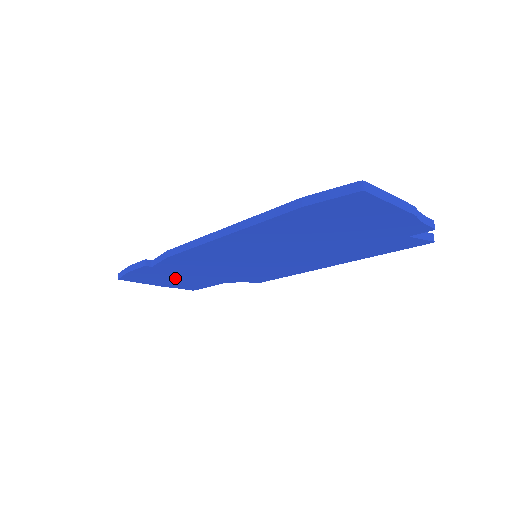
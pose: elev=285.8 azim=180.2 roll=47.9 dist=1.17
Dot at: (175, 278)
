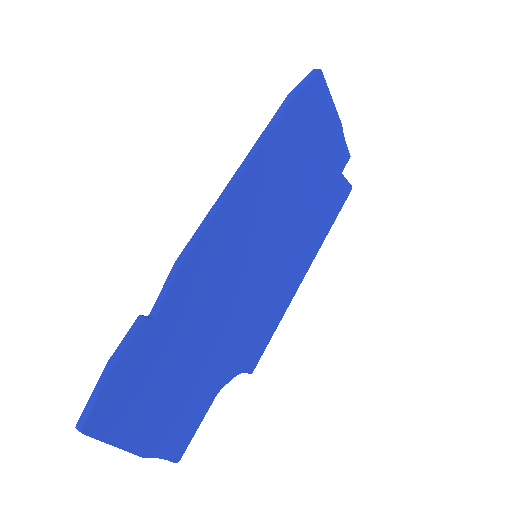
Dot at: (168, 385)
